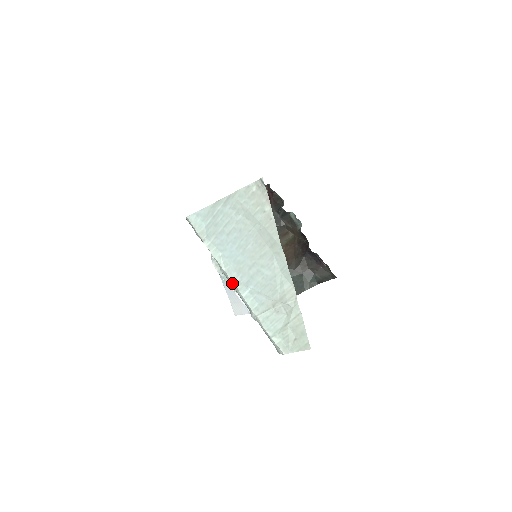
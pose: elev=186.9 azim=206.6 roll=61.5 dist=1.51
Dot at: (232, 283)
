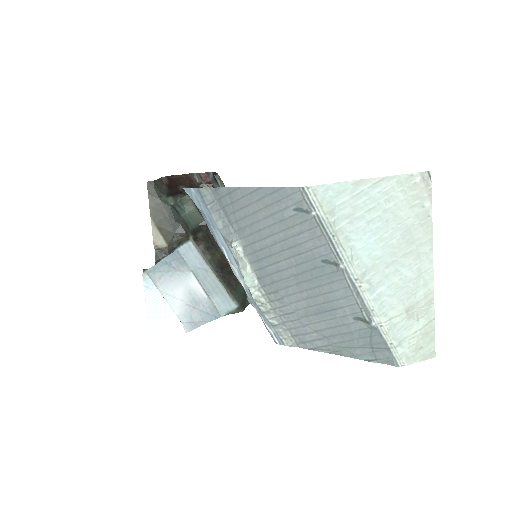
Dot at: (358, 282)
